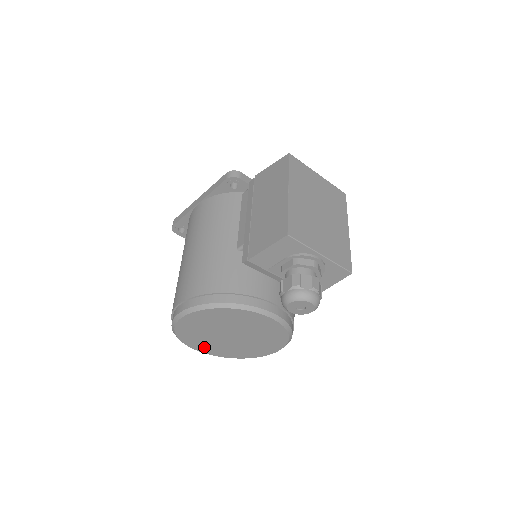
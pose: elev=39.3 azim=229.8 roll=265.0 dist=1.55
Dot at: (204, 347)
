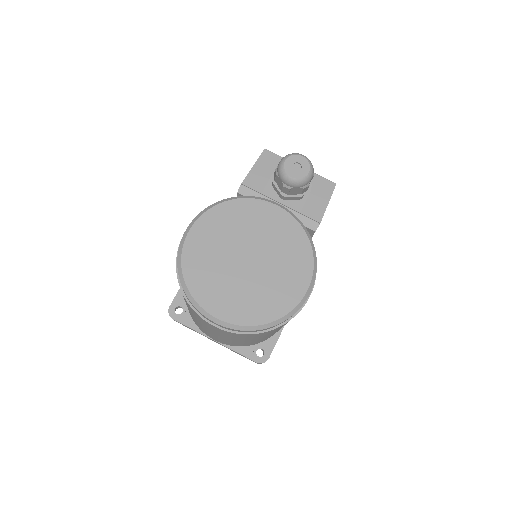
Dot at: (221, 303)
